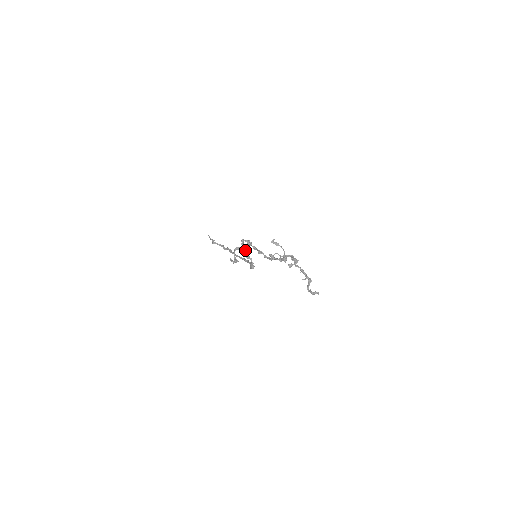
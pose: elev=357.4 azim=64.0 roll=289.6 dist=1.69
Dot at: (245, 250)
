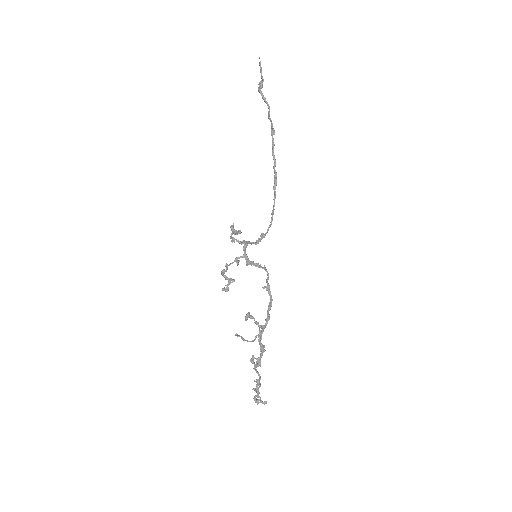
Dot at: (235, 261)
